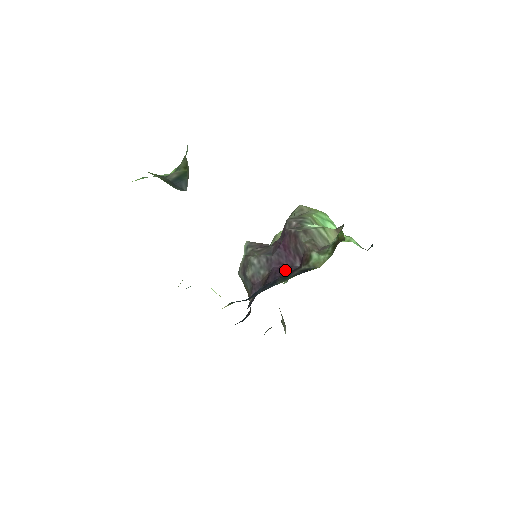
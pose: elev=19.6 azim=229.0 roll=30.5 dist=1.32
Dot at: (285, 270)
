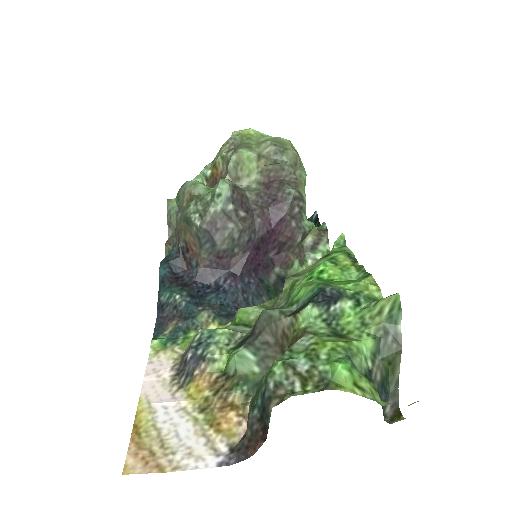
Dot at: (260, 260)
